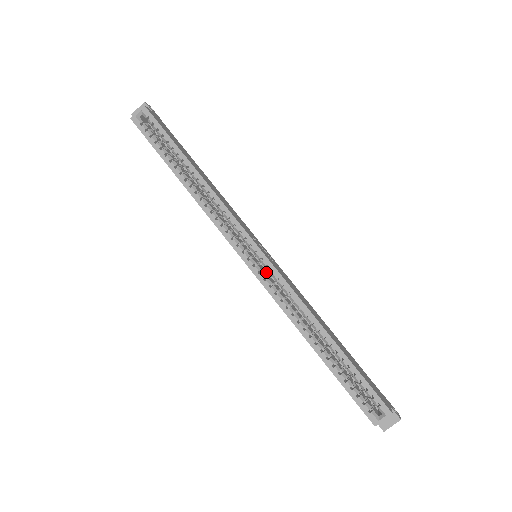
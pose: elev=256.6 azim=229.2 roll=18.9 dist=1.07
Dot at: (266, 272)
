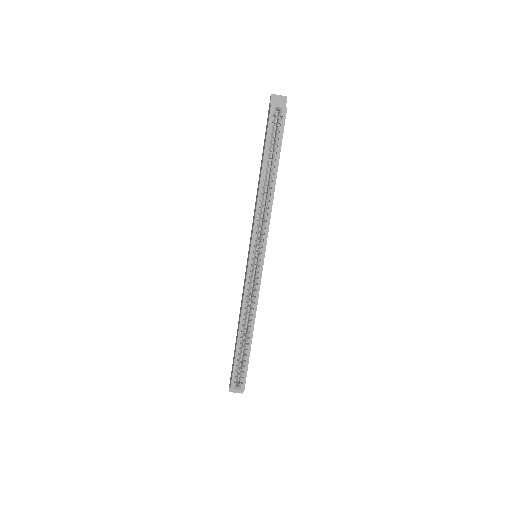
Dot at: occluded
